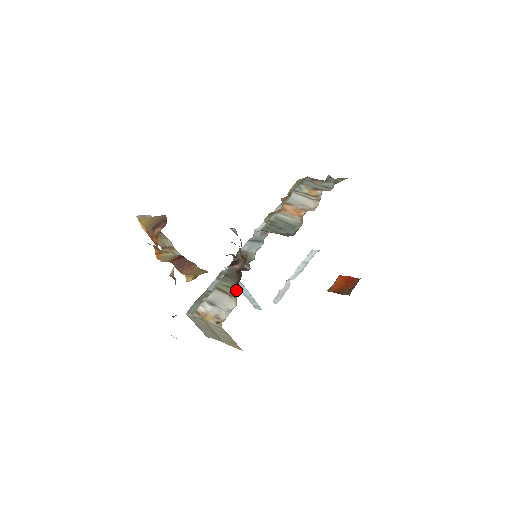
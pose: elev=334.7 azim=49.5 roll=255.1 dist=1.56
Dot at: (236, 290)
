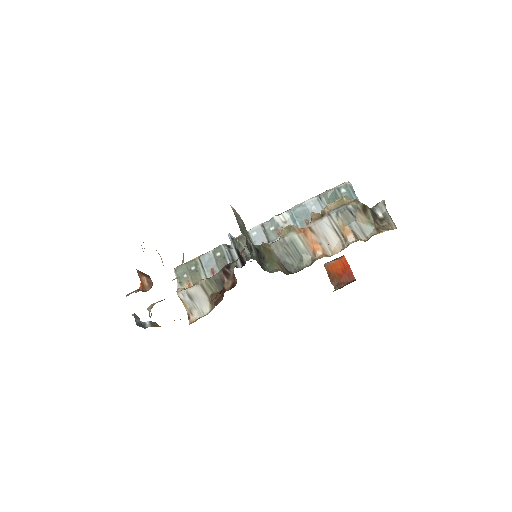
Dot at: (213, 305)
